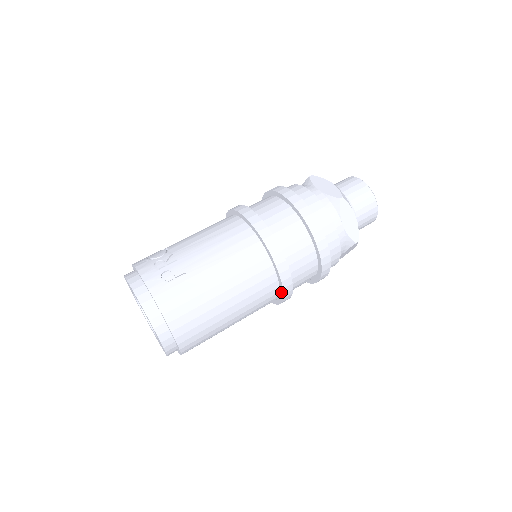
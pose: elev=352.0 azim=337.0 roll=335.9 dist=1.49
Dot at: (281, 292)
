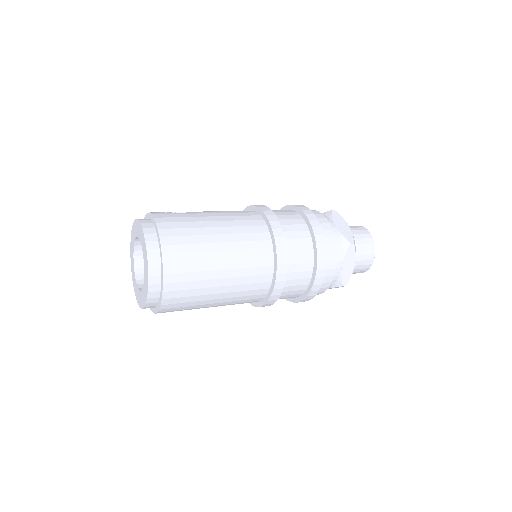
Dot at: (275, 255)
